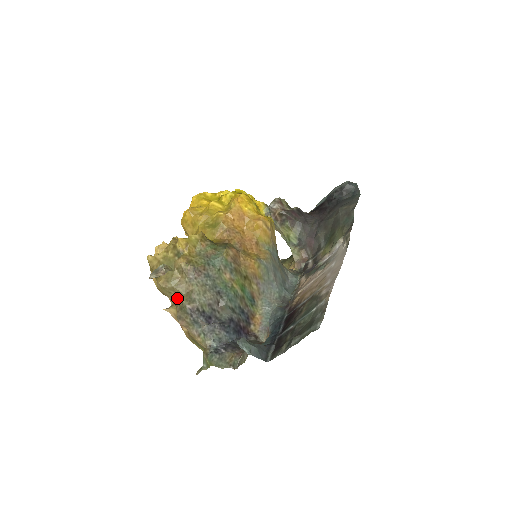
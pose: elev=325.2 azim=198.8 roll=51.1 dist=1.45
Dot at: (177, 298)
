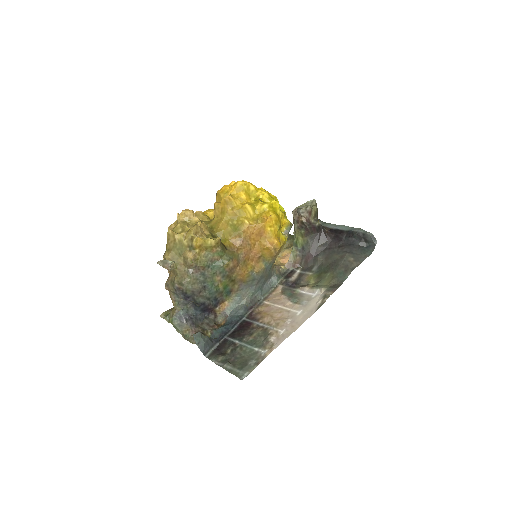
Dot at: (173, 273)
